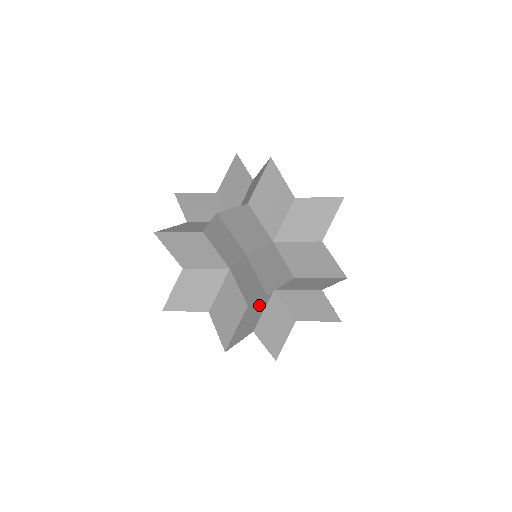
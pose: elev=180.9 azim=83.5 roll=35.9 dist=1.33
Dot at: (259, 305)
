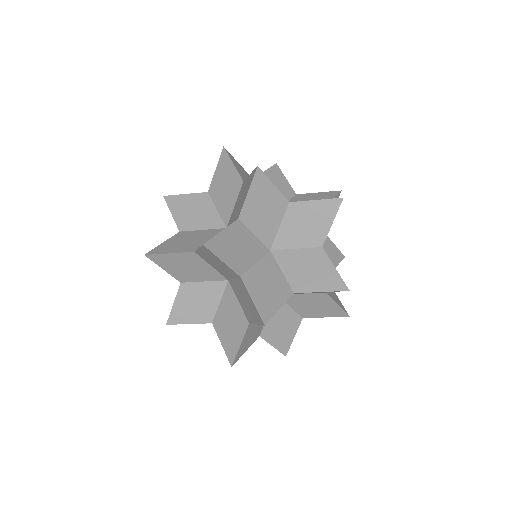
Dot at: (251, 243)
